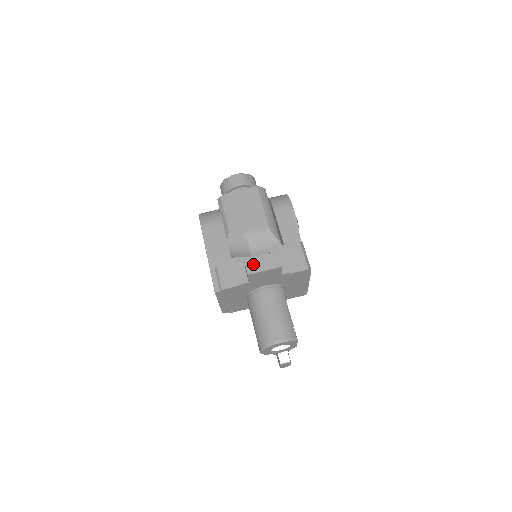
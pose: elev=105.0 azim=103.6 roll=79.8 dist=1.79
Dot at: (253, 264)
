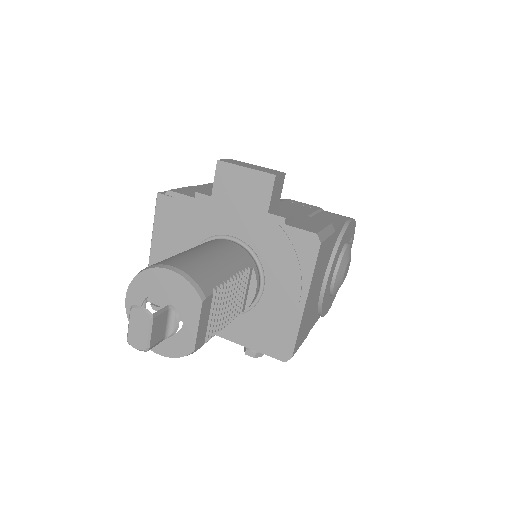
Dot at: (237, 162)
